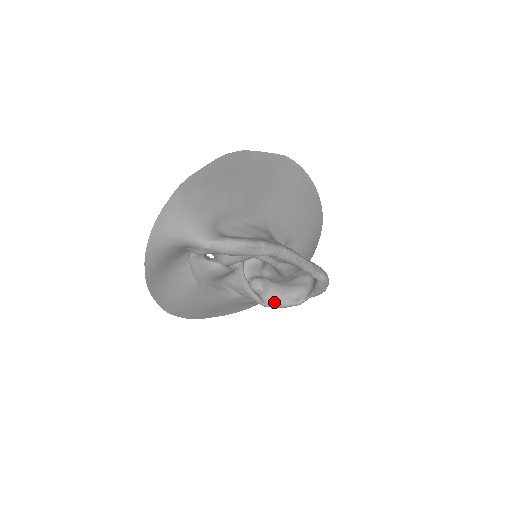
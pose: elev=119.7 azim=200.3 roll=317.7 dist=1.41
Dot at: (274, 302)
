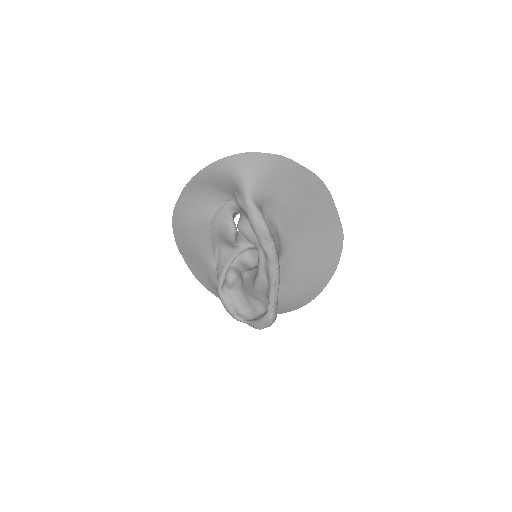
Dot at: (226, 298)
